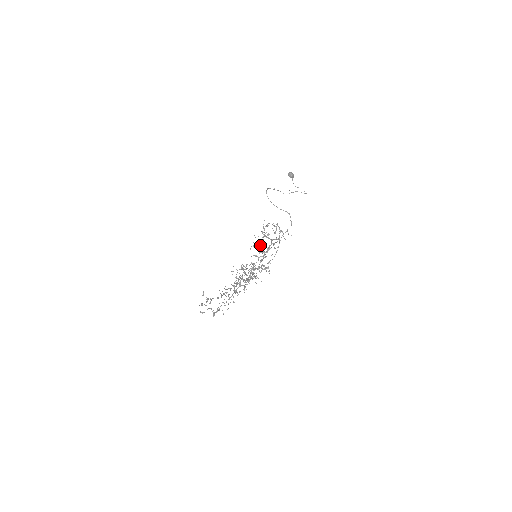
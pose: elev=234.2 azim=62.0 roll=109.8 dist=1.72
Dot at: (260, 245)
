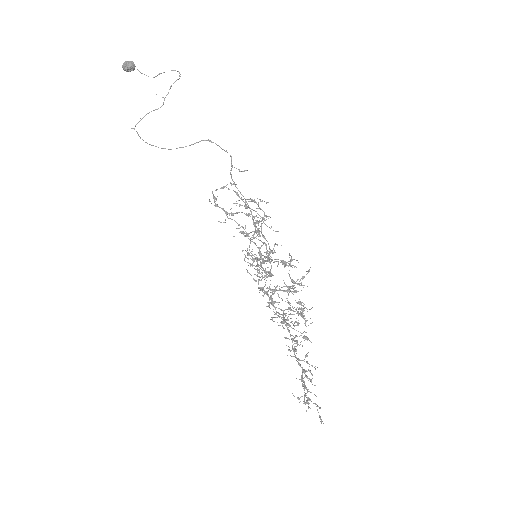
Dot at: (266, 257)
